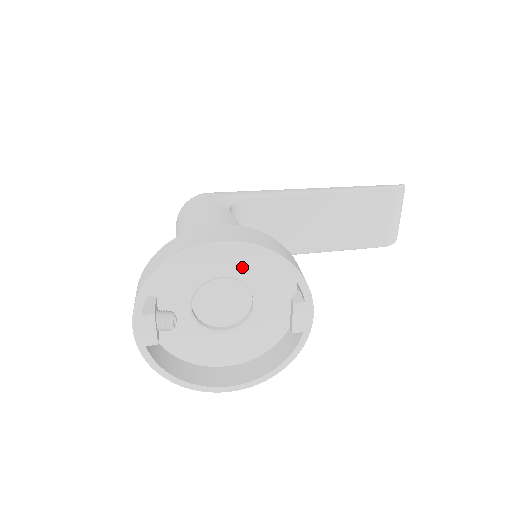
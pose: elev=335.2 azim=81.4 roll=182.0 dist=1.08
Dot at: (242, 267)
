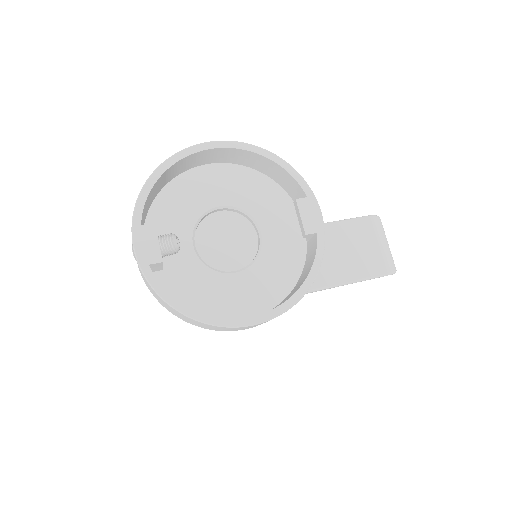
Dot at: (237, 194)
